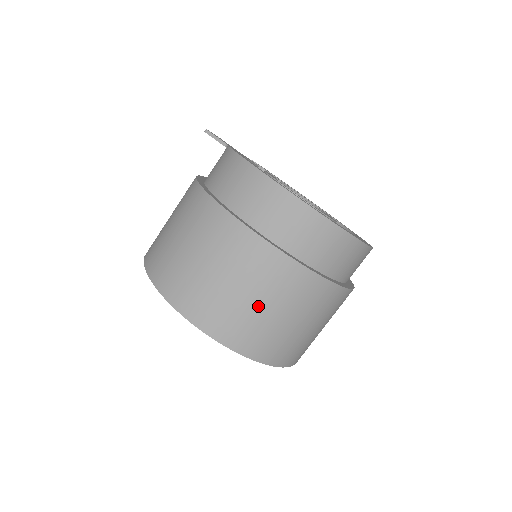
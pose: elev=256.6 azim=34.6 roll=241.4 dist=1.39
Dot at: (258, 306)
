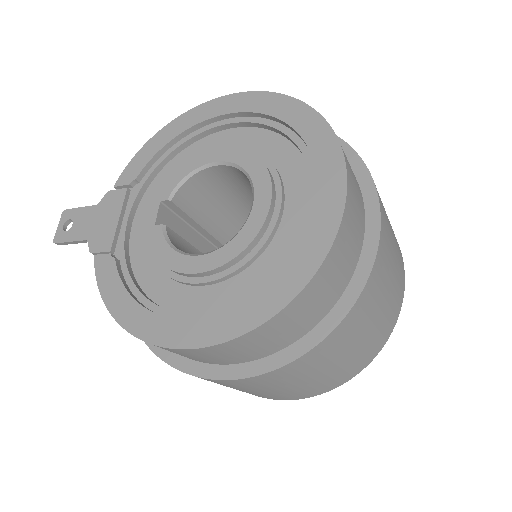
Dot at: (330, 370)
